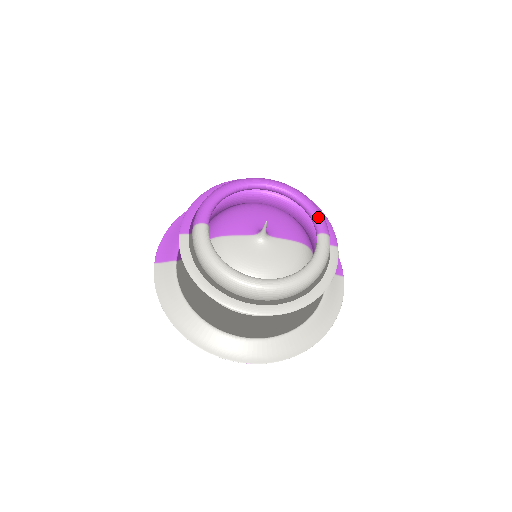
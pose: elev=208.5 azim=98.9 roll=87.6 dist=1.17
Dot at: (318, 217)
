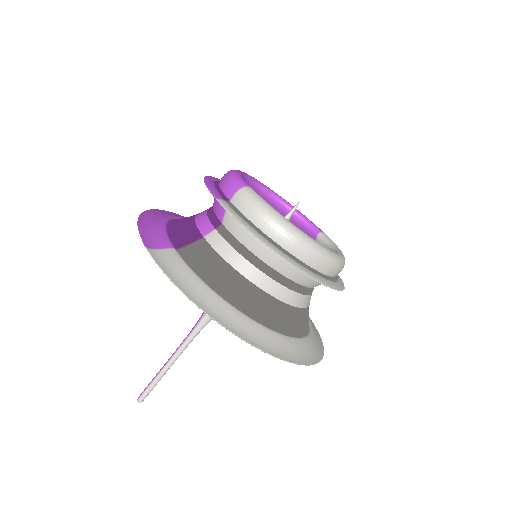
Dot at: (311, 221)
